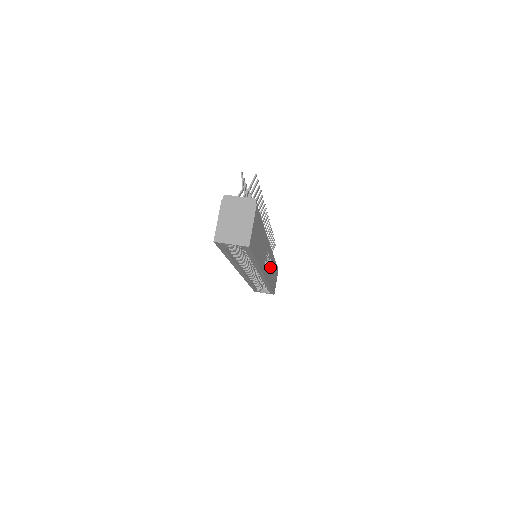
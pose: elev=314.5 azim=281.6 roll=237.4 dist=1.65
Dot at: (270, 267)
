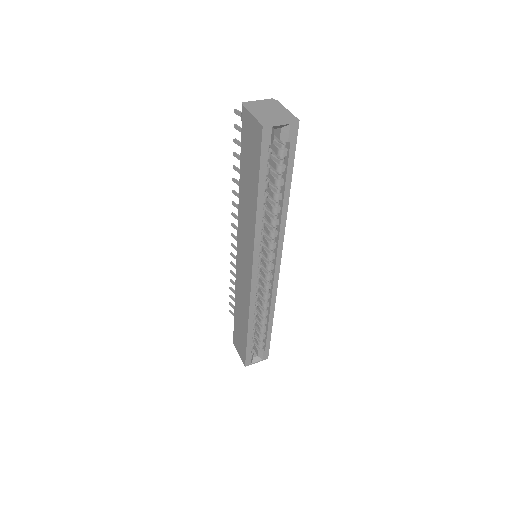
Dot at: occluded
